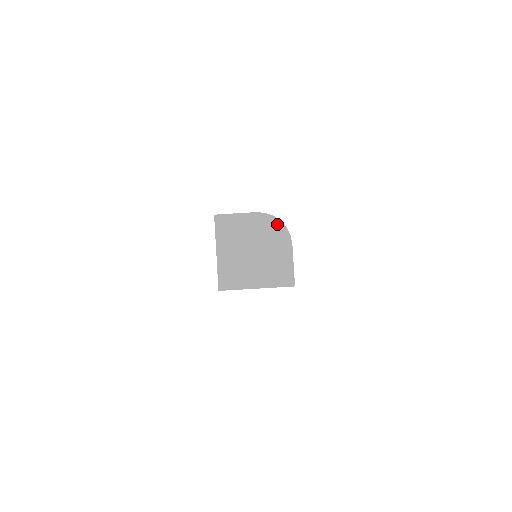
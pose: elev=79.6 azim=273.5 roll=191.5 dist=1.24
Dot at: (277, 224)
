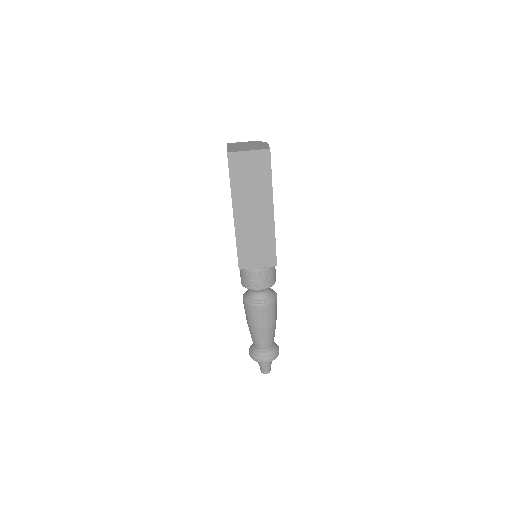
Dot at: (260, 142)
